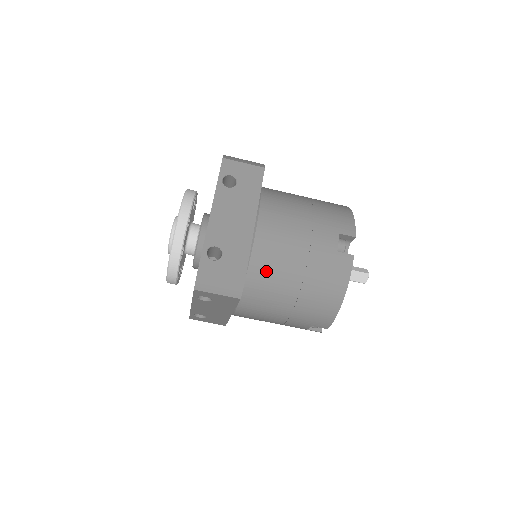
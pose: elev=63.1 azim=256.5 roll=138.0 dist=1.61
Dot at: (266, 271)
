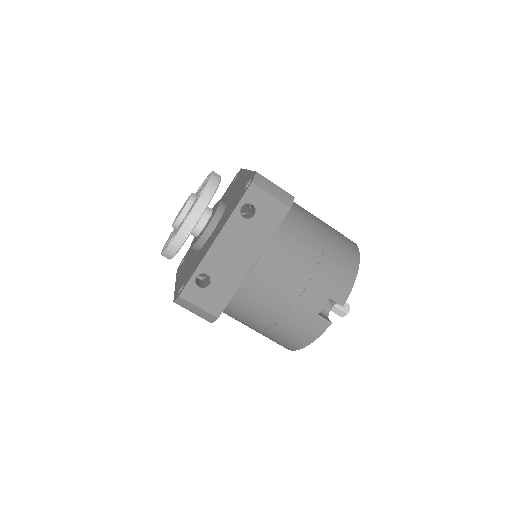
Dot at: (298, 217)
